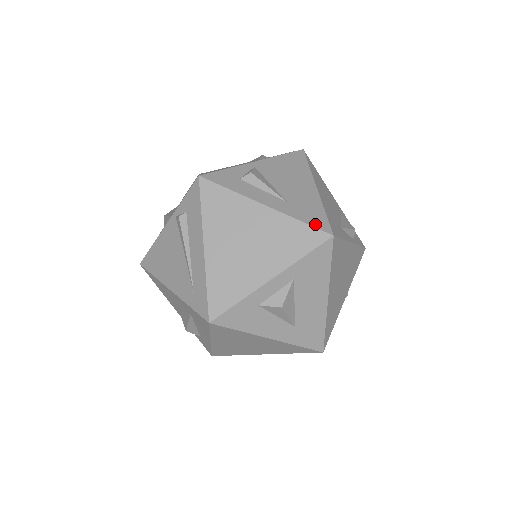
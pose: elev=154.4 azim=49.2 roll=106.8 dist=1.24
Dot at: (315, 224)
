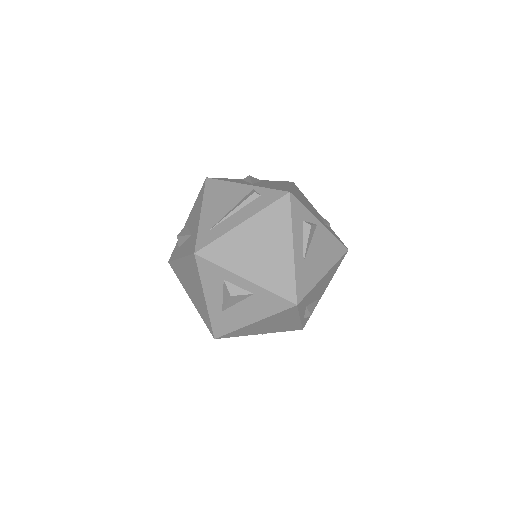
Dot at: (298, 289)
